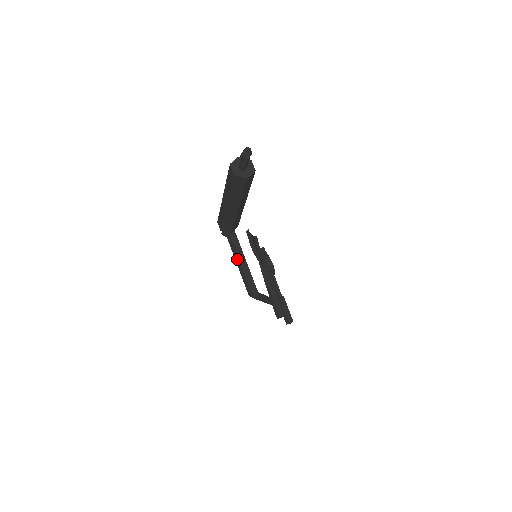
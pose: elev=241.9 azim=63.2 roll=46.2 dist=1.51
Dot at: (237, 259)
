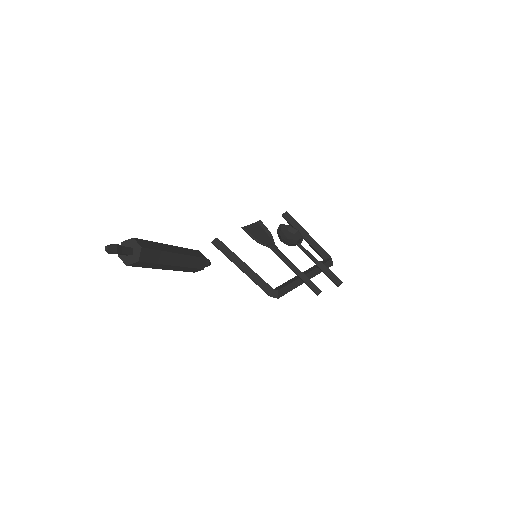
Dot at: (241, 270)
